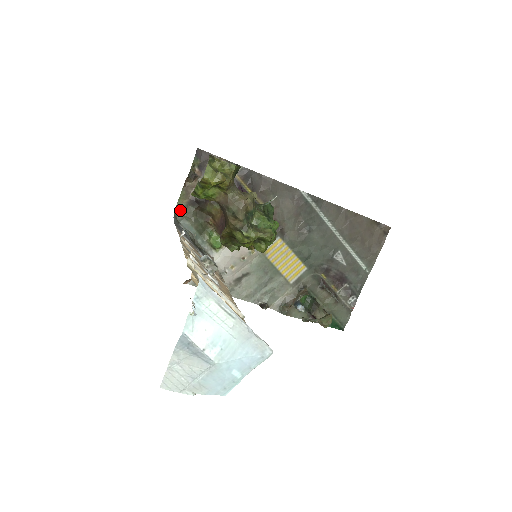
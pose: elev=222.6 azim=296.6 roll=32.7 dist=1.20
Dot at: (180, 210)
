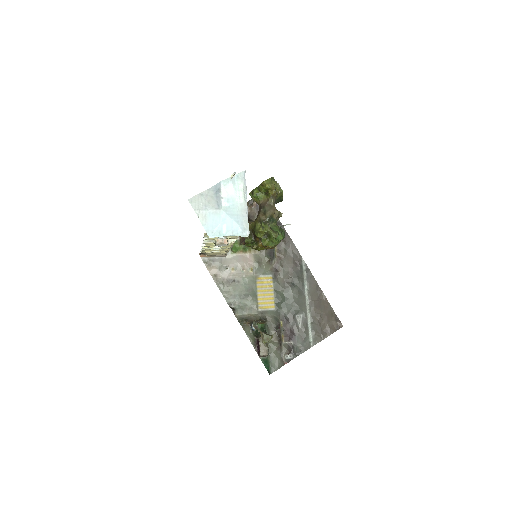
Dot at: occluded
